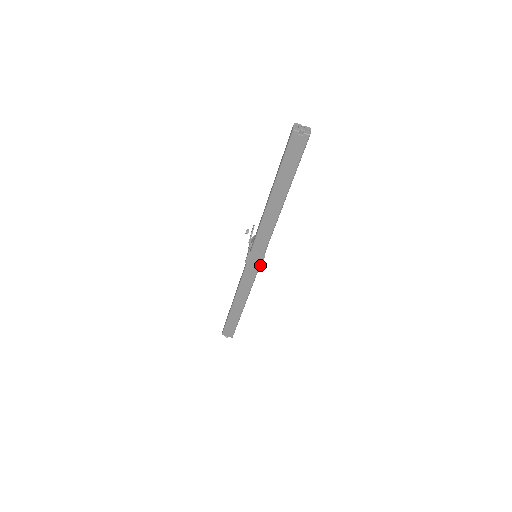
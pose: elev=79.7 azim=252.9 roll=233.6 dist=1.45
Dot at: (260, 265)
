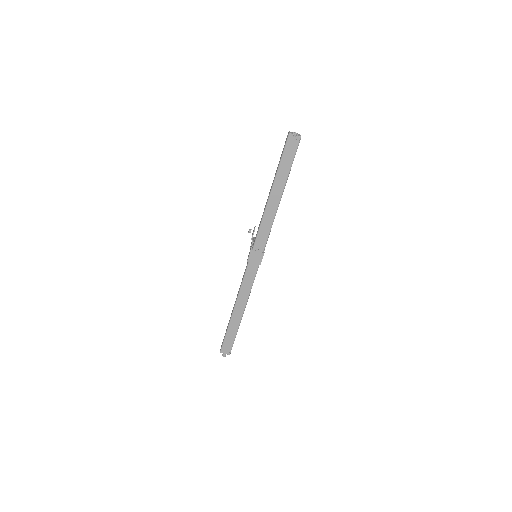
Dot at: (260, 263)
